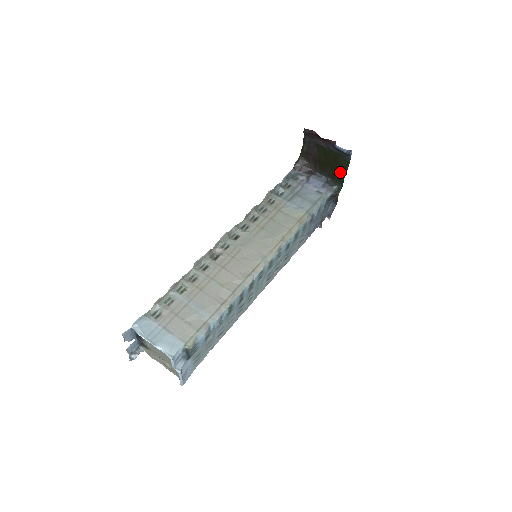
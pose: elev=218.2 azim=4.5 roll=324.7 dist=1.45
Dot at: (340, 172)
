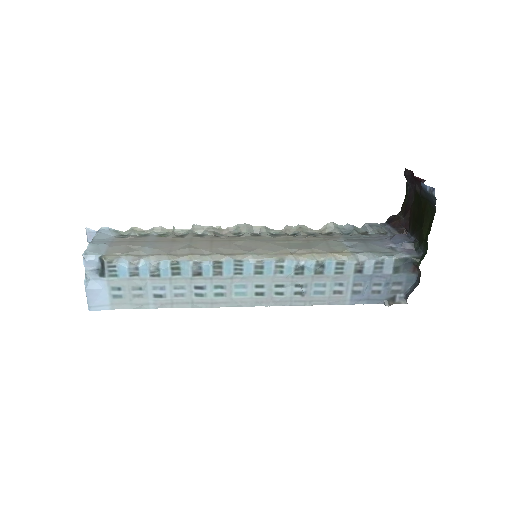
Dot at: (427, 229)
